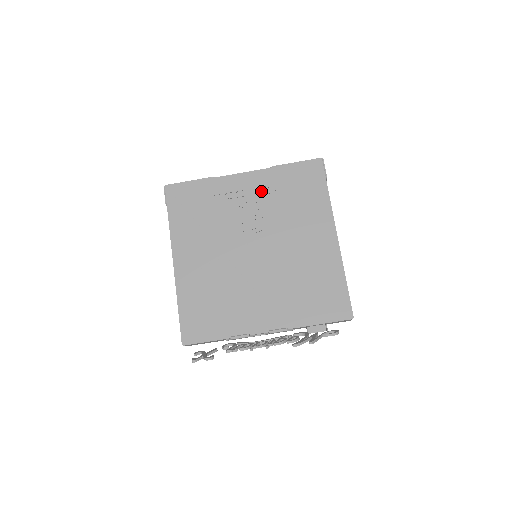
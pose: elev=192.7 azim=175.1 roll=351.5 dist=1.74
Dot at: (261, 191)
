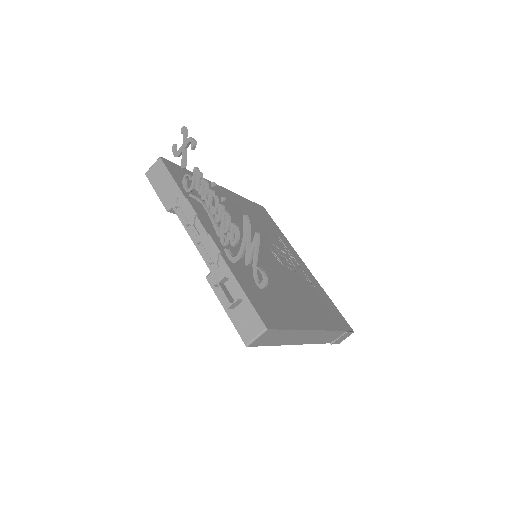
Dot at: (304, 274)
